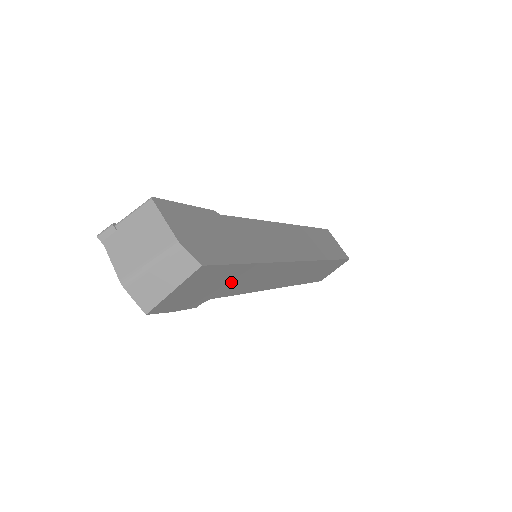
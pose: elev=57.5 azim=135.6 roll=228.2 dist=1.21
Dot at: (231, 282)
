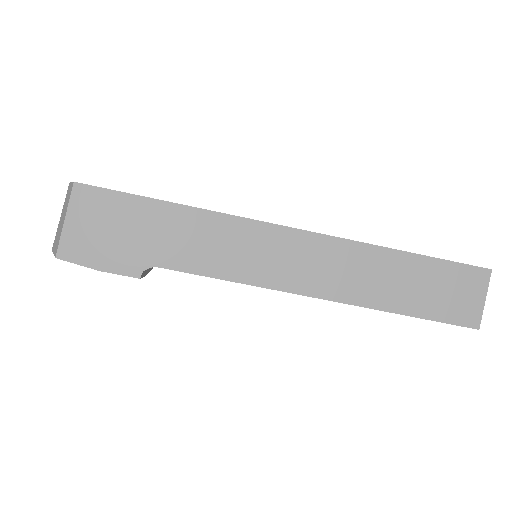
Dot at: (162, 236)
